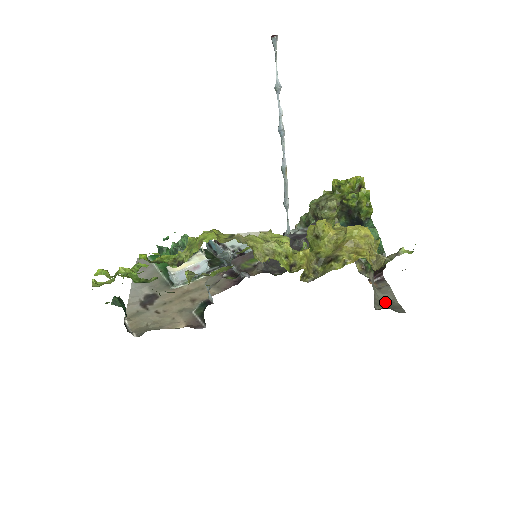
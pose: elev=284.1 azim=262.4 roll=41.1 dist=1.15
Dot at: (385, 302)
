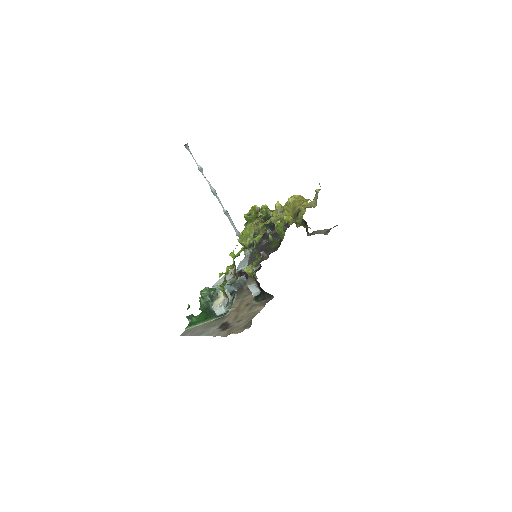
Dot at: occluded
